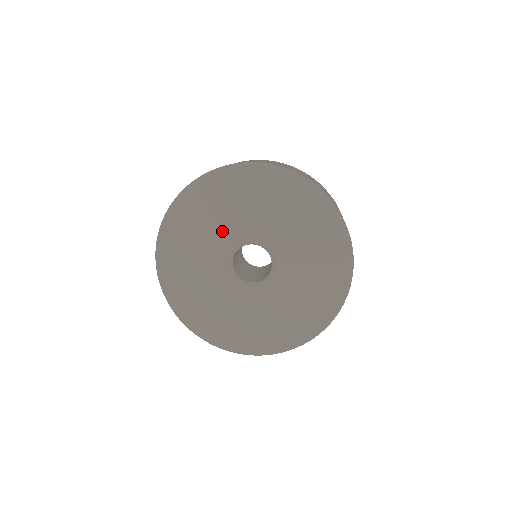
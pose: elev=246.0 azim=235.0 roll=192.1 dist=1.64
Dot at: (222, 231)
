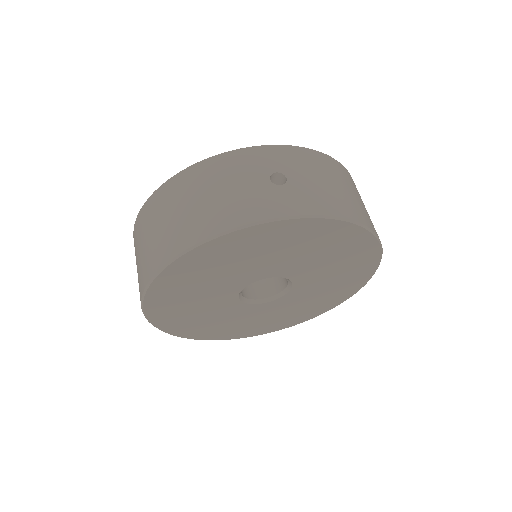
Dot at: (213, 295)
